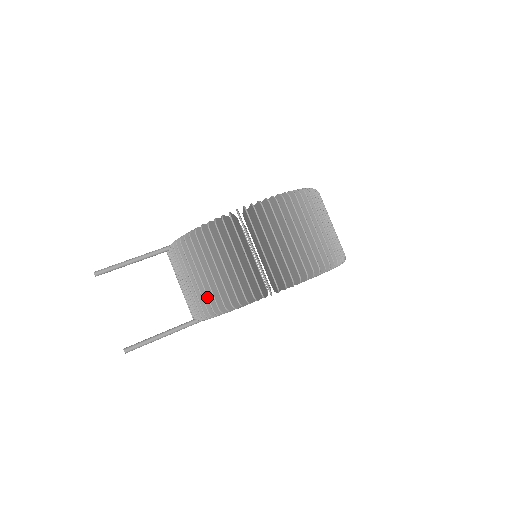
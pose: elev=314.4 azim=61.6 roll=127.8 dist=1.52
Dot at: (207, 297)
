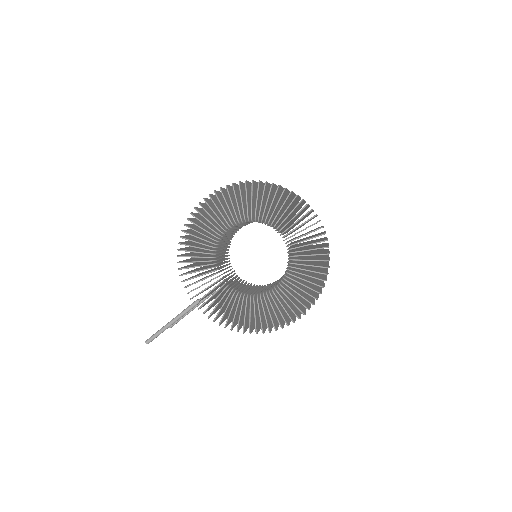
Dot at: occluded
